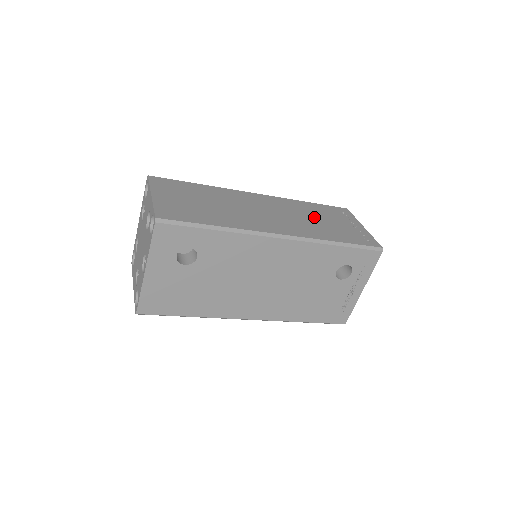
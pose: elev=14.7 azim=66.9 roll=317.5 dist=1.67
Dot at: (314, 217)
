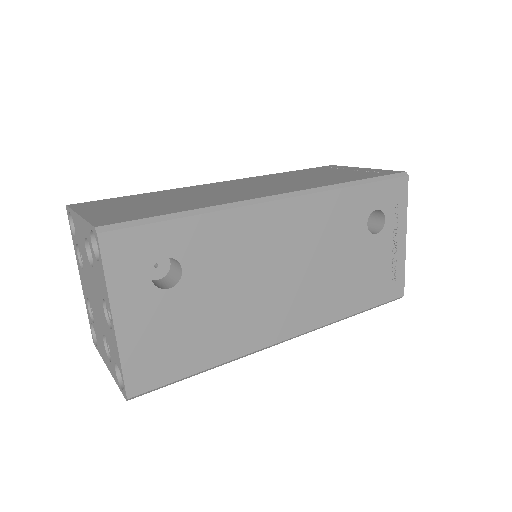
Dot at: (304, 177)
